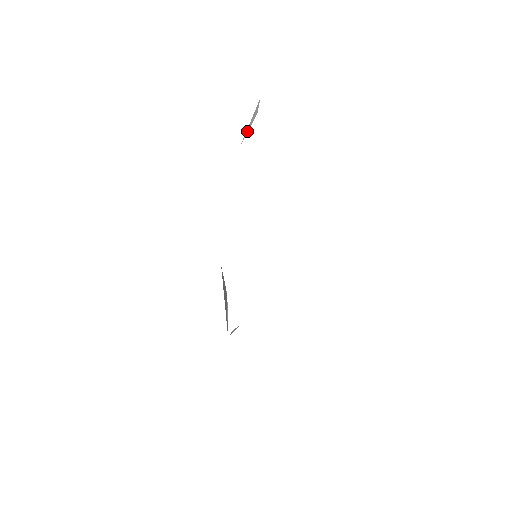
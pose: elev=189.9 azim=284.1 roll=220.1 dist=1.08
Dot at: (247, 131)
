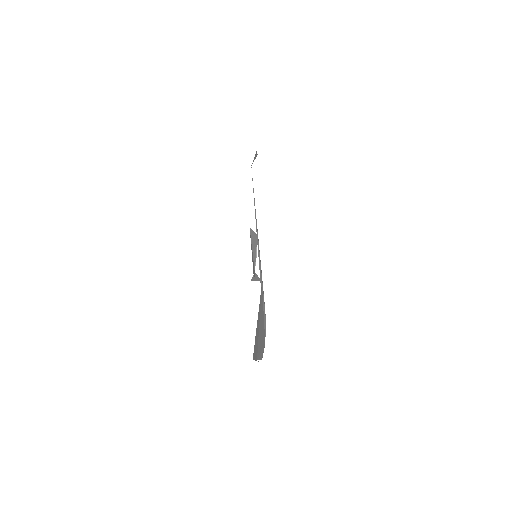
Dot at: occluded
